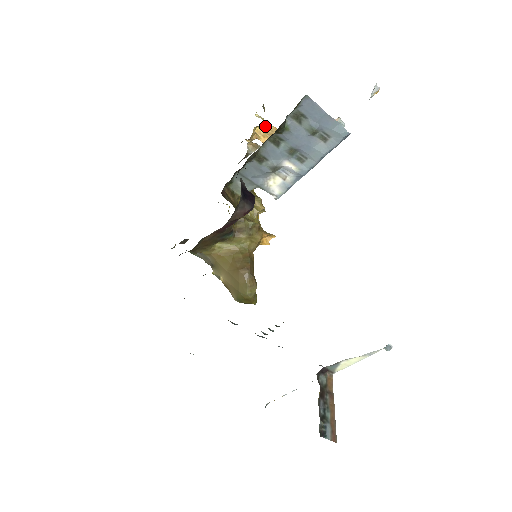
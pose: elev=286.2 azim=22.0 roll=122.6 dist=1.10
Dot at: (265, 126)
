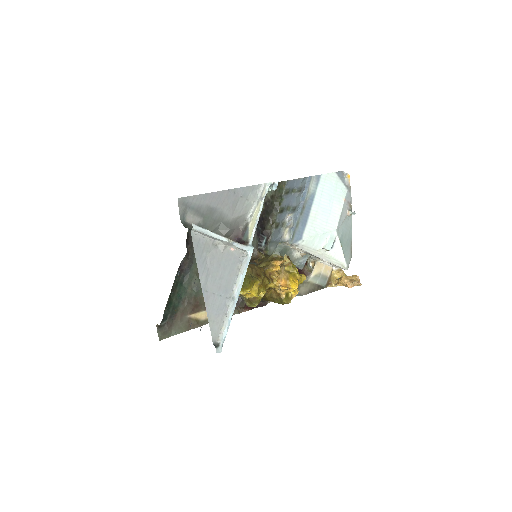
Dot at: occluded
